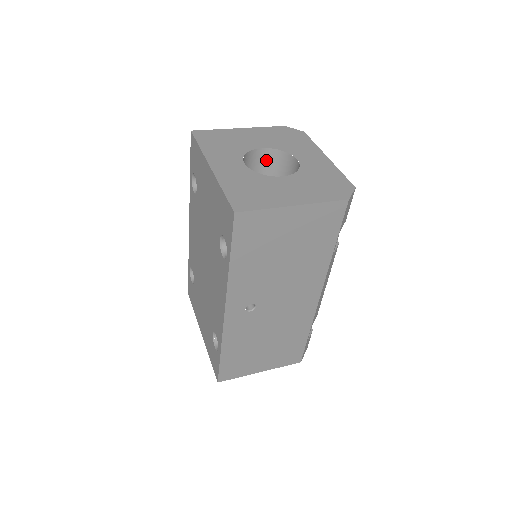
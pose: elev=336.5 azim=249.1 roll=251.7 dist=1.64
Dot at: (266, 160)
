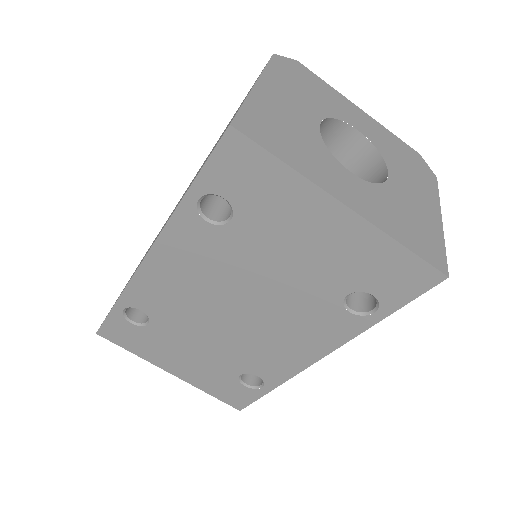
Dot at: occluded
